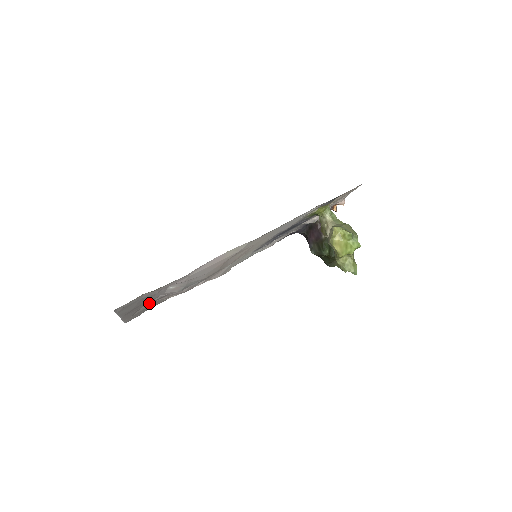
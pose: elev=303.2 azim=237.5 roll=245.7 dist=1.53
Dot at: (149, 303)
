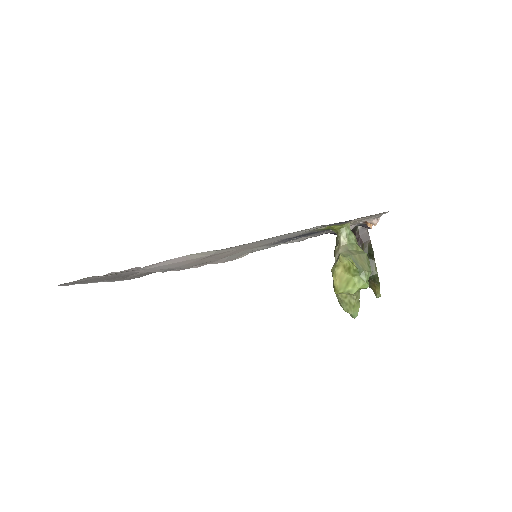
Dot at: occluded
